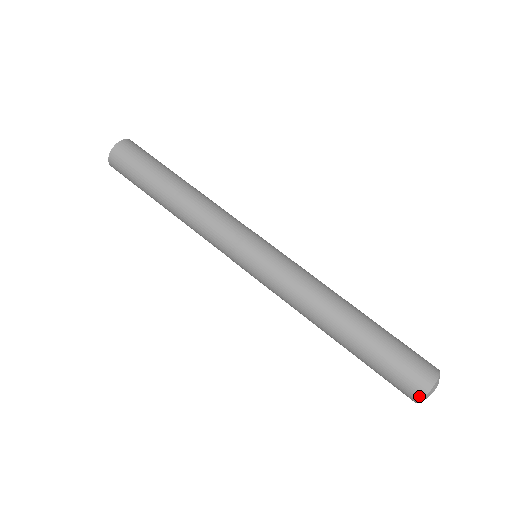
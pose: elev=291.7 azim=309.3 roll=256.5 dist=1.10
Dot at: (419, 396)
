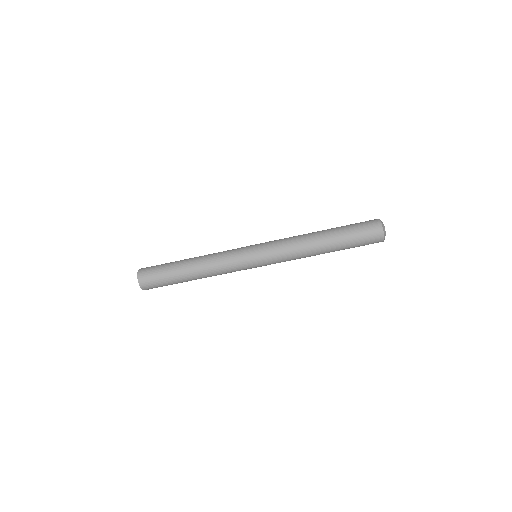
Dot at: occluded
